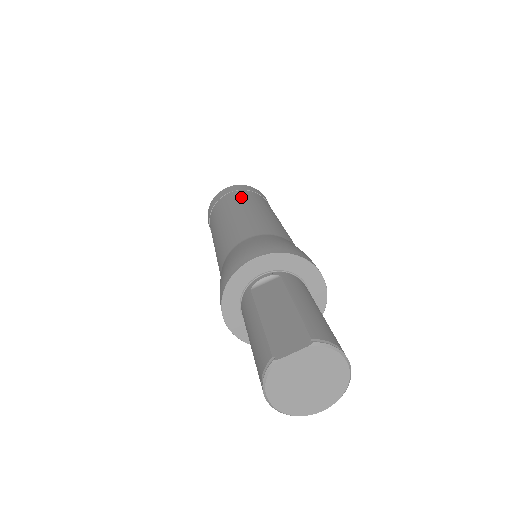
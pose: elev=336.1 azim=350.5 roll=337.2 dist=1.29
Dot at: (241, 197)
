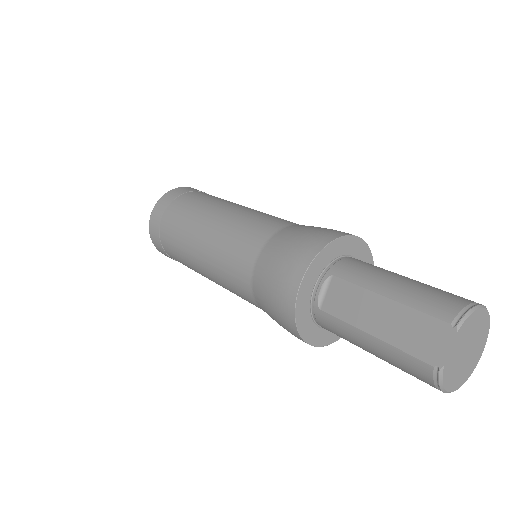
Dot at: (181, 215)
